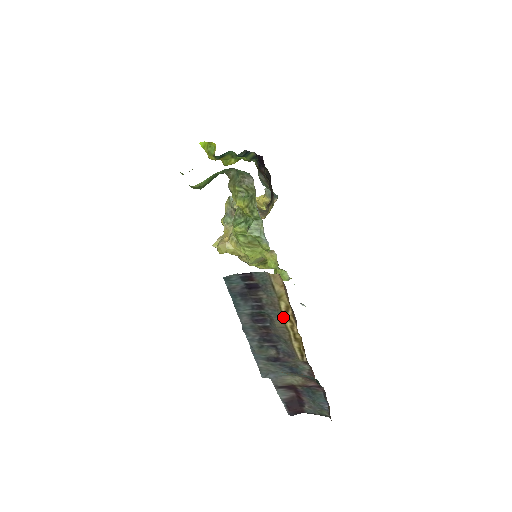
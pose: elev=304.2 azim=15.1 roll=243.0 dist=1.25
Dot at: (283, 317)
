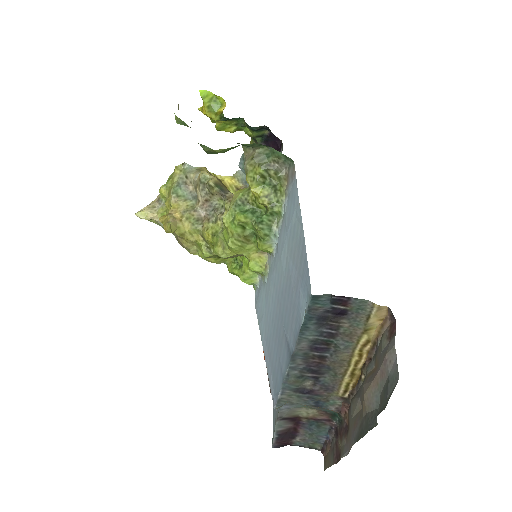
Dot at: (355, 351)
